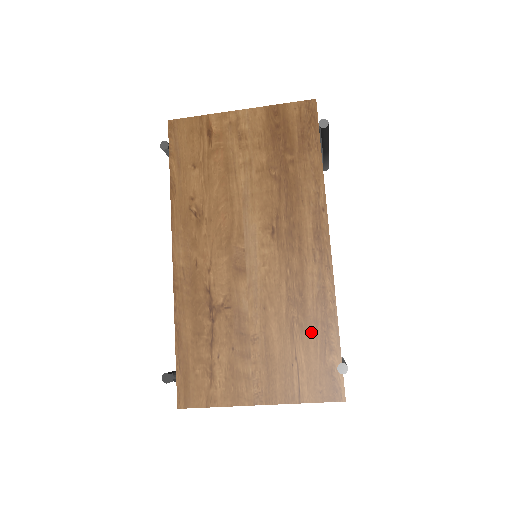
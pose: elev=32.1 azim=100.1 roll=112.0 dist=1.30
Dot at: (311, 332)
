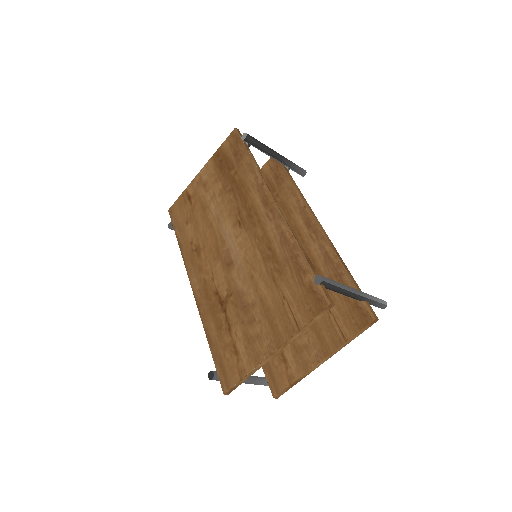
Dot at: (286, 270)
